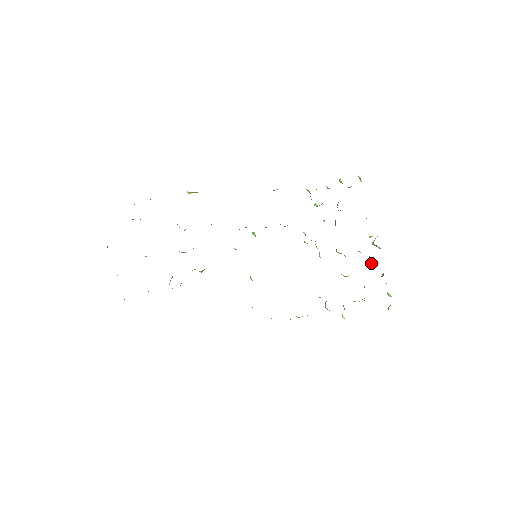
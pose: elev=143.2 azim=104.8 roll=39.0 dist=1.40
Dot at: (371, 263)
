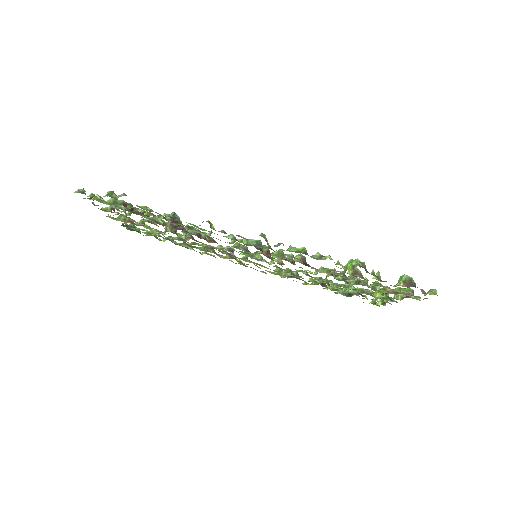
Dot at: occluded
